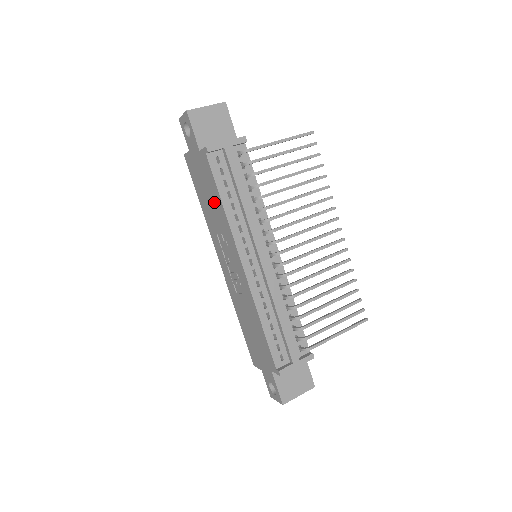
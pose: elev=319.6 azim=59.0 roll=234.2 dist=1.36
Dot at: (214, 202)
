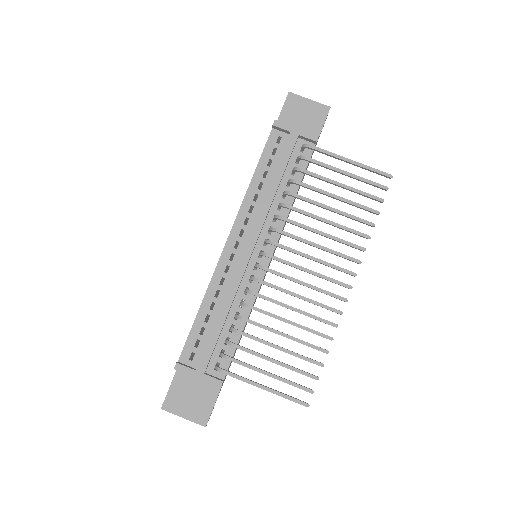
Dot at: occluded
